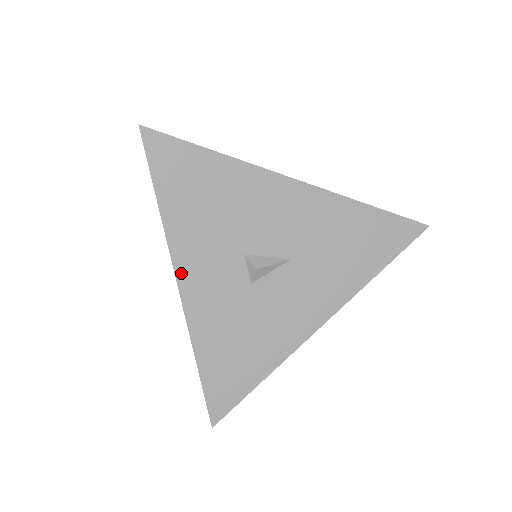
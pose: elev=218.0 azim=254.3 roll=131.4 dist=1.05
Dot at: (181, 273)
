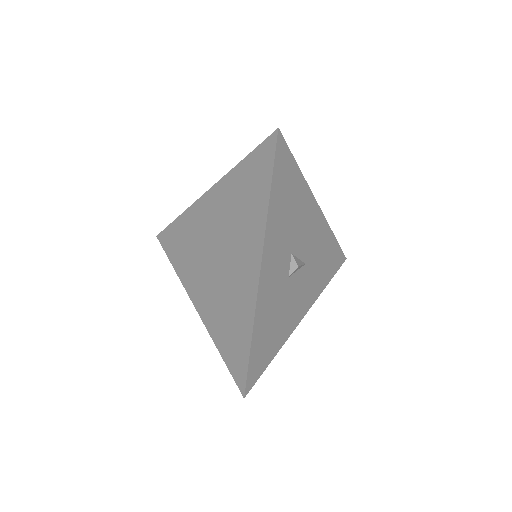
Dot at: (265, 258)
